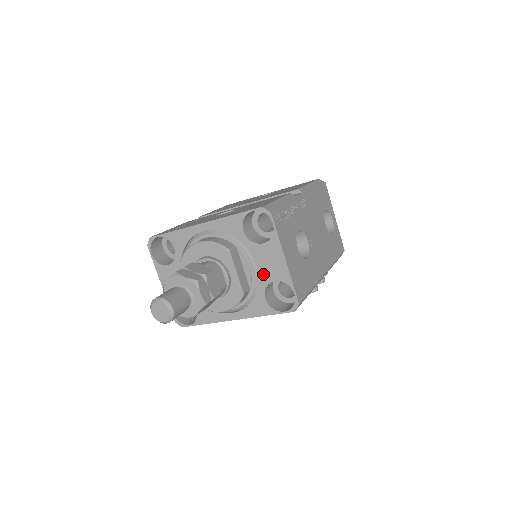
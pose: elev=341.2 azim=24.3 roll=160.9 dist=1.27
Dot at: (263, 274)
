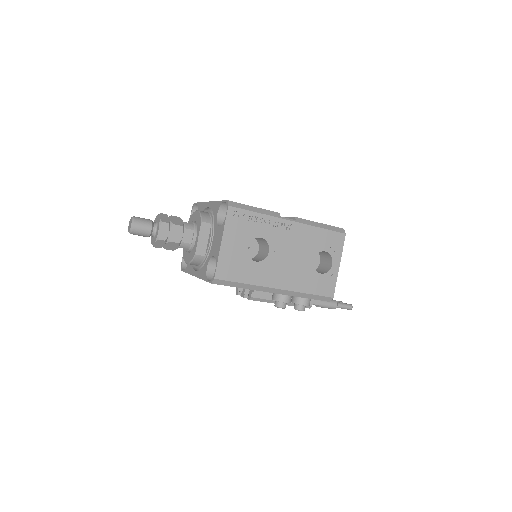
Dot at: (212, 249)
